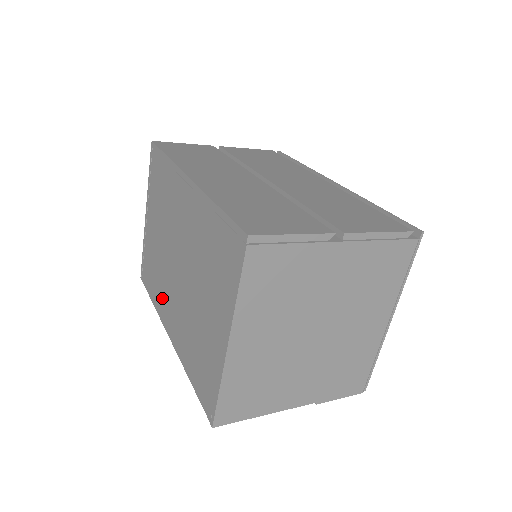
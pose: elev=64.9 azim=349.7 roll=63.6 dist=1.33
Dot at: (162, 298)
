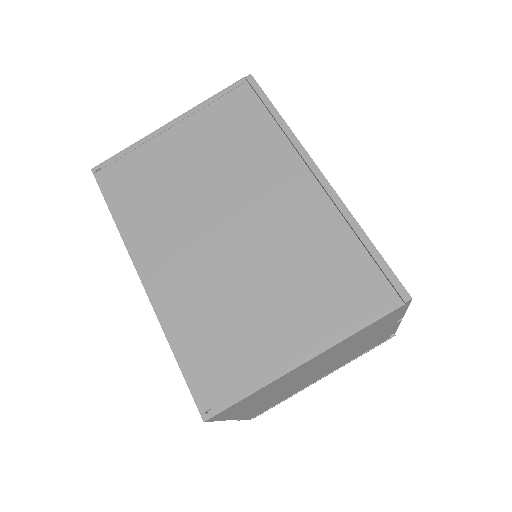
Dot at: (152, 231)
